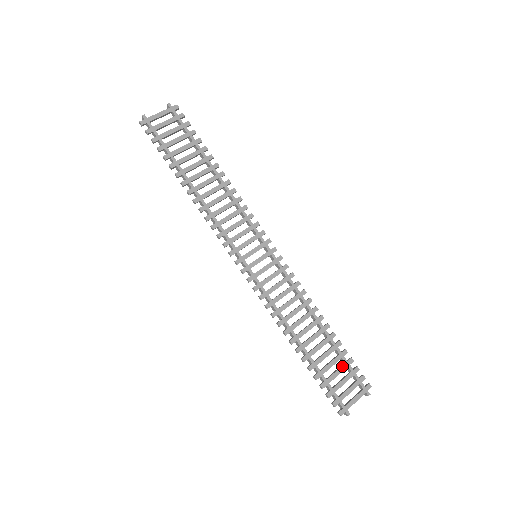
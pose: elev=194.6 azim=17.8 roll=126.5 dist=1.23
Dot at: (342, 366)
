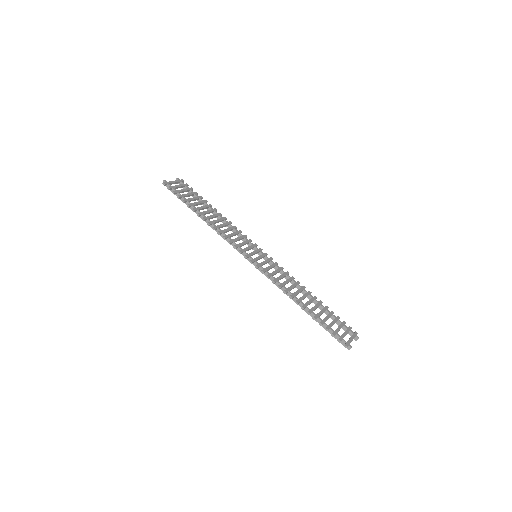
Dot at: (334, 319)
